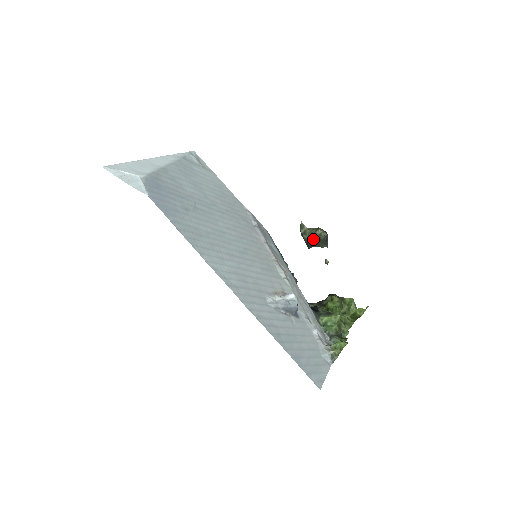
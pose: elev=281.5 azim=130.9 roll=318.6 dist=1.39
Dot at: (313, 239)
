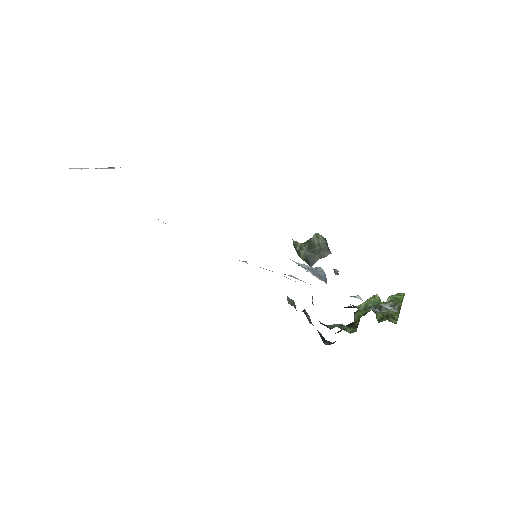
Dot at: (312, 249)
